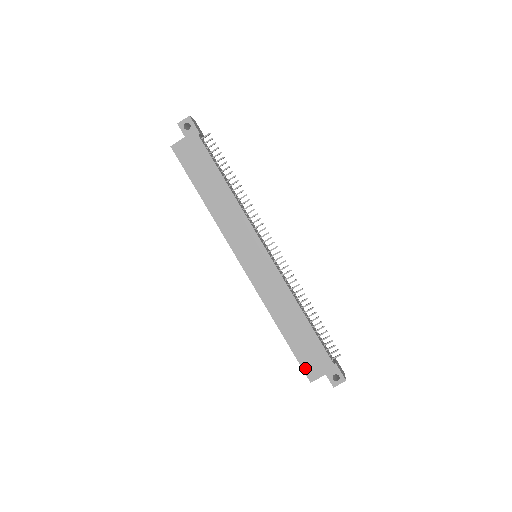
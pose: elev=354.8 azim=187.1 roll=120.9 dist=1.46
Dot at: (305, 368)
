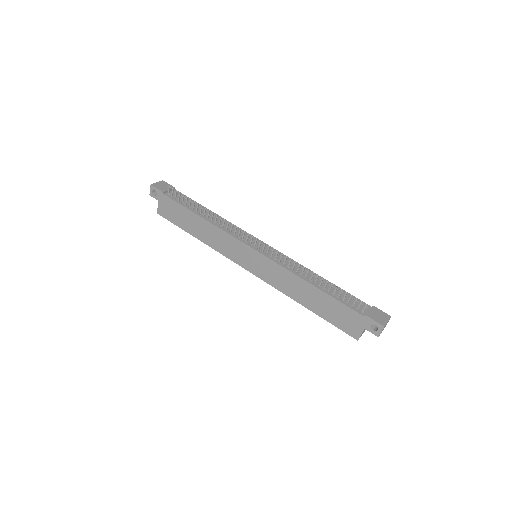
Dot at: (345, 330)
